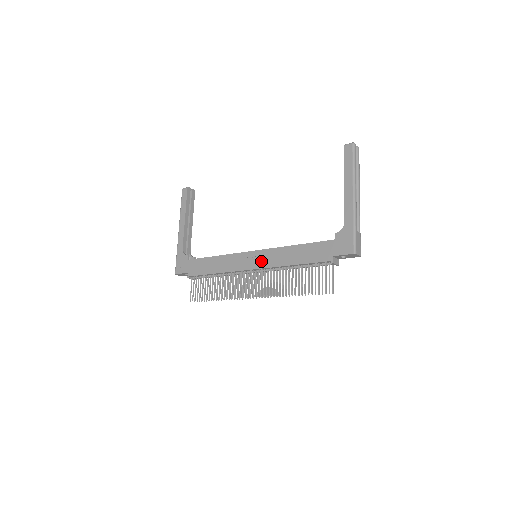
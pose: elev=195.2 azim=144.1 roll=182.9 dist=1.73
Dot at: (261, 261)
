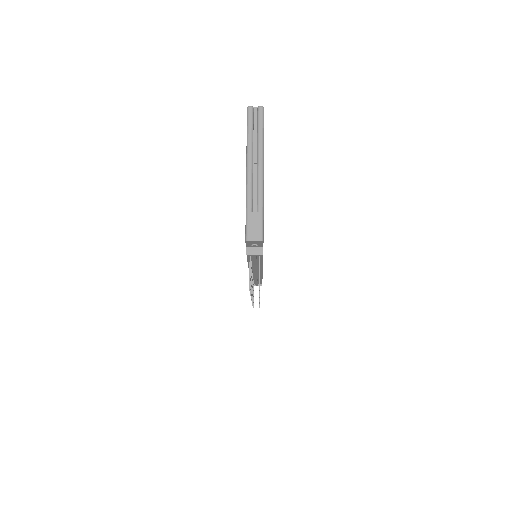
Dot at: occluded
